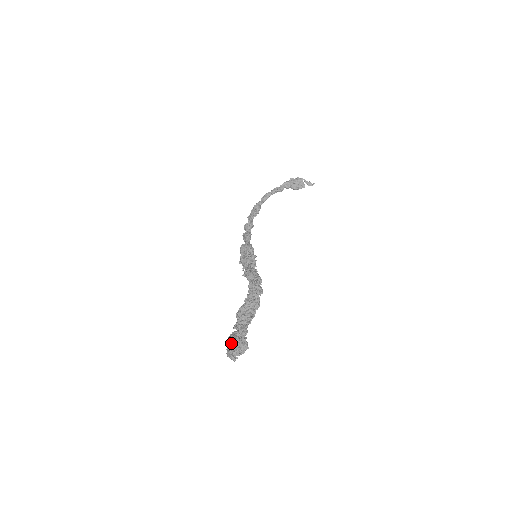
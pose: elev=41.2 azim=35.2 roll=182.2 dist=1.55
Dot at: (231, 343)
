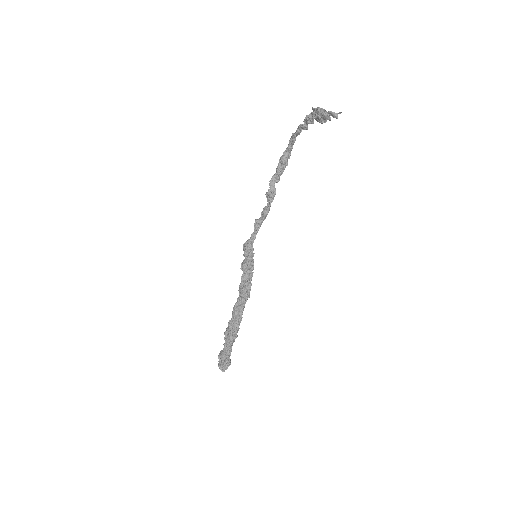
Dot at: (220, 358)
